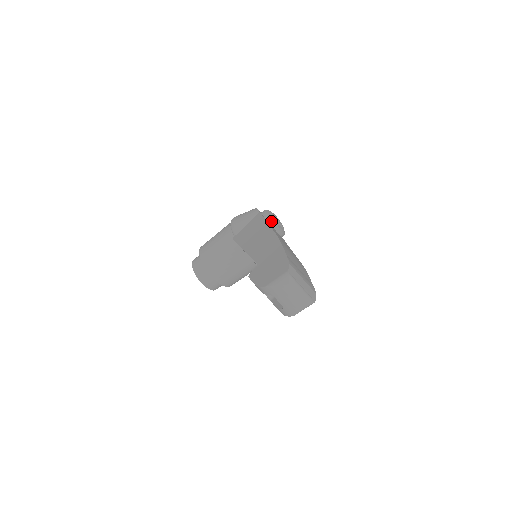
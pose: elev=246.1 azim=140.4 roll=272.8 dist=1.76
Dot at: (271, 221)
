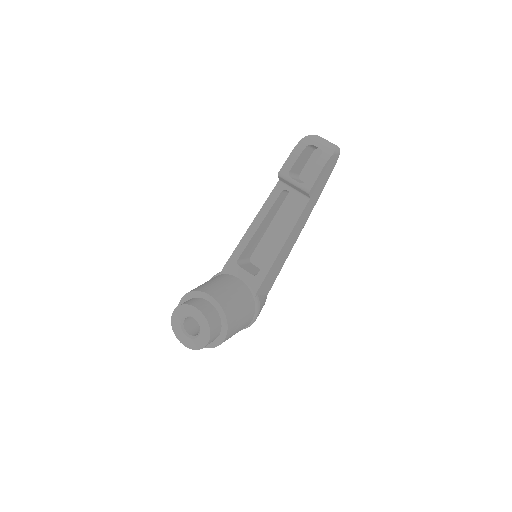
Dot at: occluded
